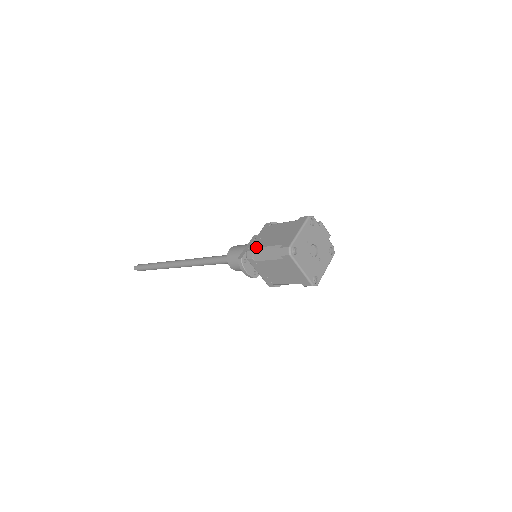
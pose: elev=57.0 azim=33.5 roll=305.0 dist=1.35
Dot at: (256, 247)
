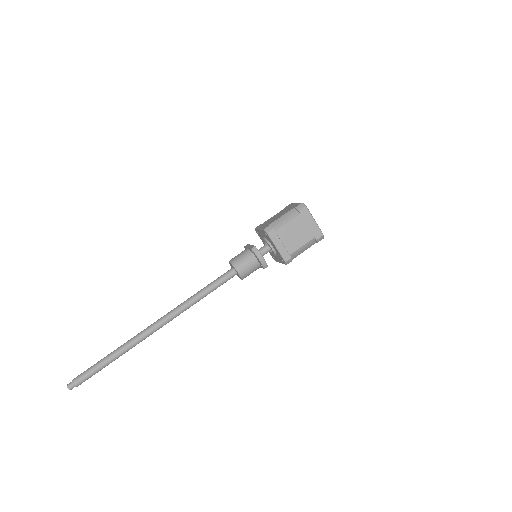
Dot at: (270, 223)
